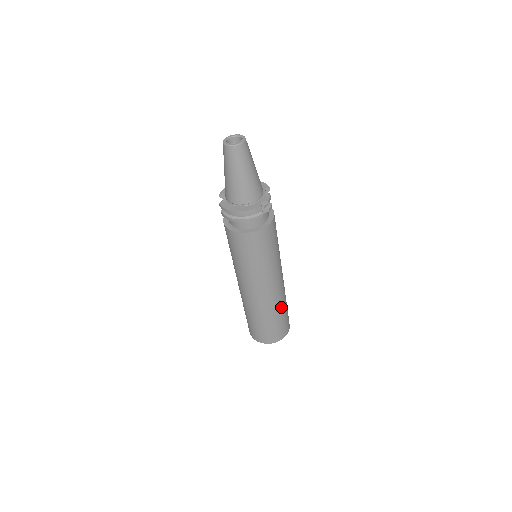
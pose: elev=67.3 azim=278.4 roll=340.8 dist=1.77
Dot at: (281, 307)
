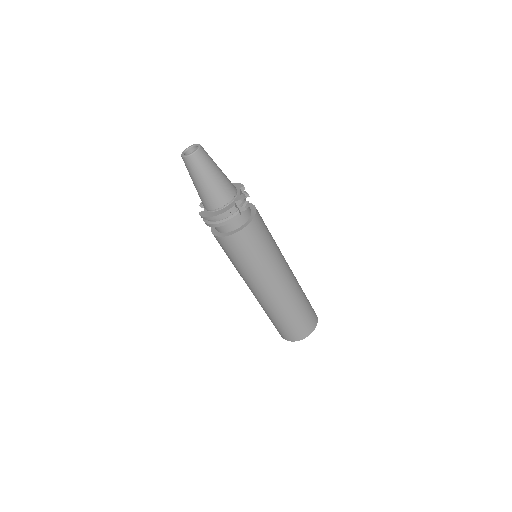
Dot at: (297, 301)
